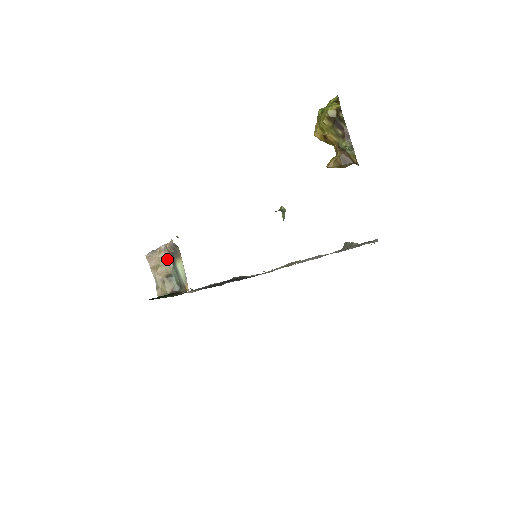
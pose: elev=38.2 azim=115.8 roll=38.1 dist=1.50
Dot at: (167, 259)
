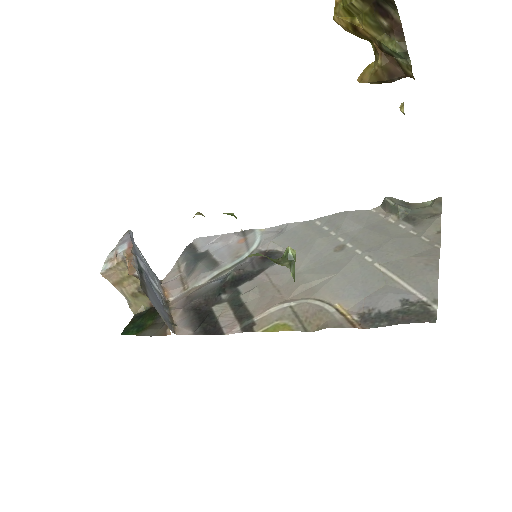
Dot at: occluded
